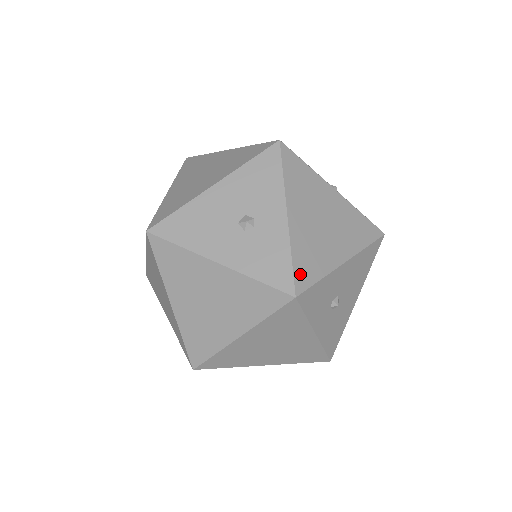
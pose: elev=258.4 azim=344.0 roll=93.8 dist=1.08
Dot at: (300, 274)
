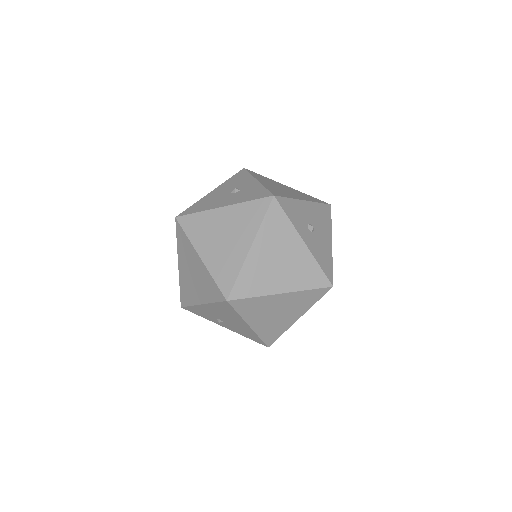
Dot at: (274, 192)
